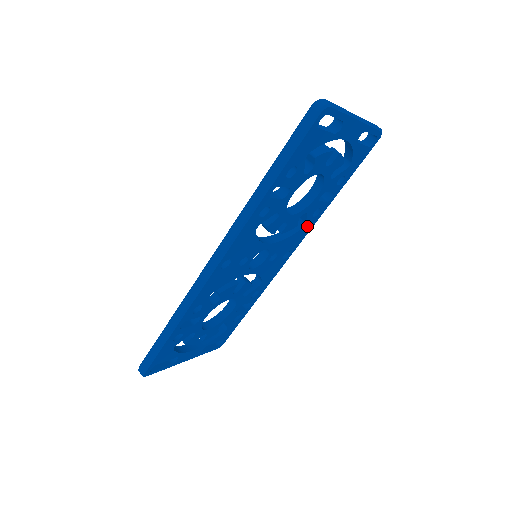
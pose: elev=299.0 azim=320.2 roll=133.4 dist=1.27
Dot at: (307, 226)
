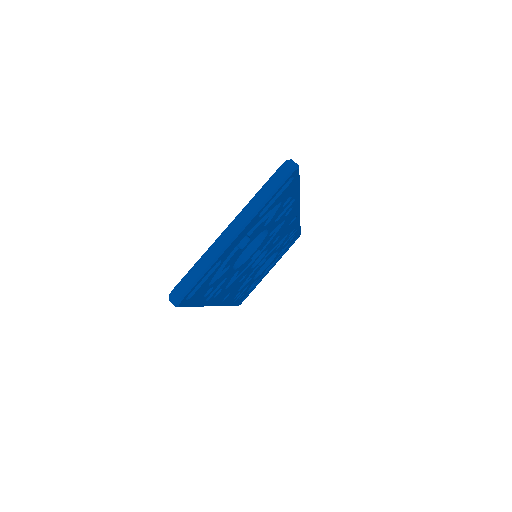
Dot at: (290, 214)
